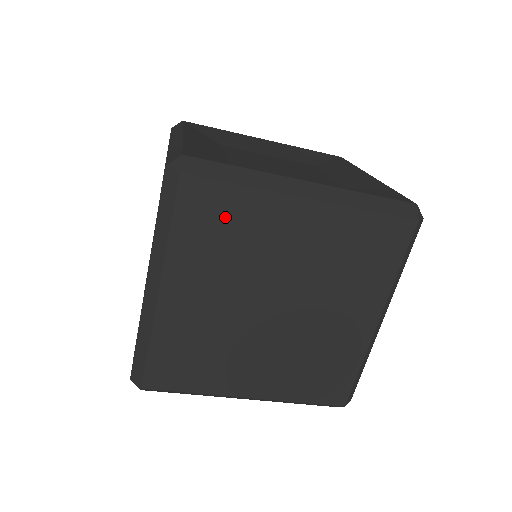
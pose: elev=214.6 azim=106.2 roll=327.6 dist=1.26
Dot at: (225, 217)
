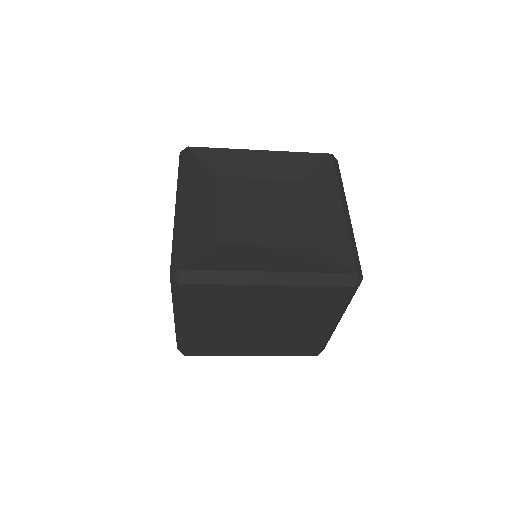
Dot at: (215, 297)
